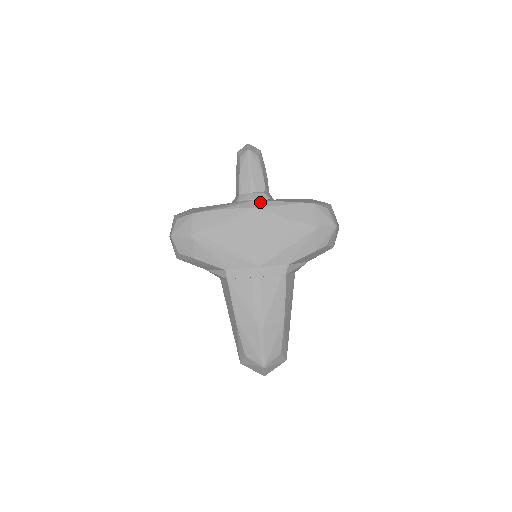
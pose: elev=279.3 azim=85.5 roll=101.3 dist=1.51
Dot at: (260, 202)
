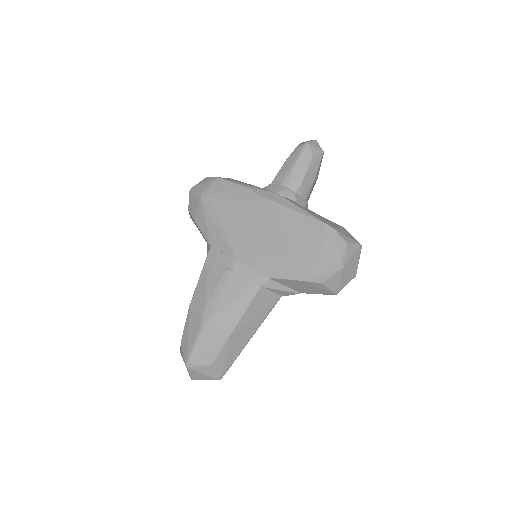
Dot at: (280, 198)
